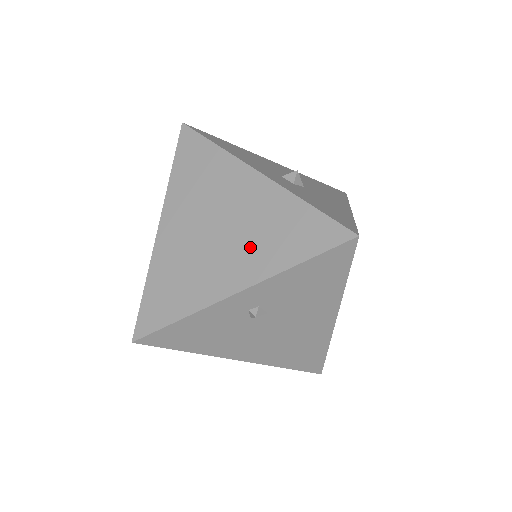
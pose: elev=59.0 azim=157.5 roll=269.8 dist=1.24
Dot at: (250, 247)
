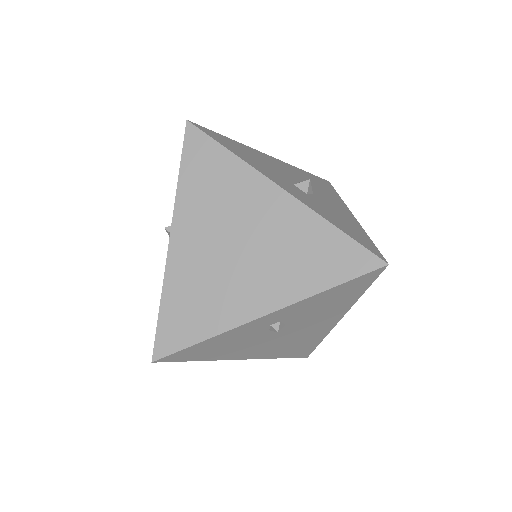
Dot at: (277, 269)
